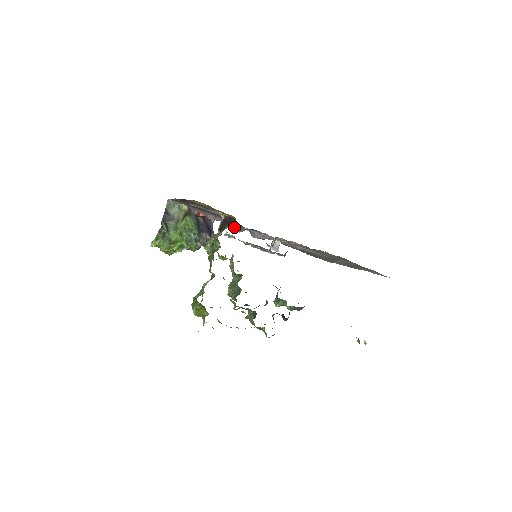
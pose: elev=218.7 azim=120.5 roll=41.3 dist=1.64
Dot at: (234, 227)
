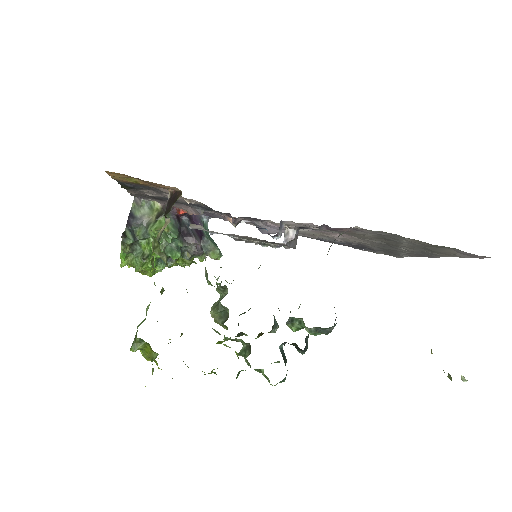
Dot at: (226, 220)
